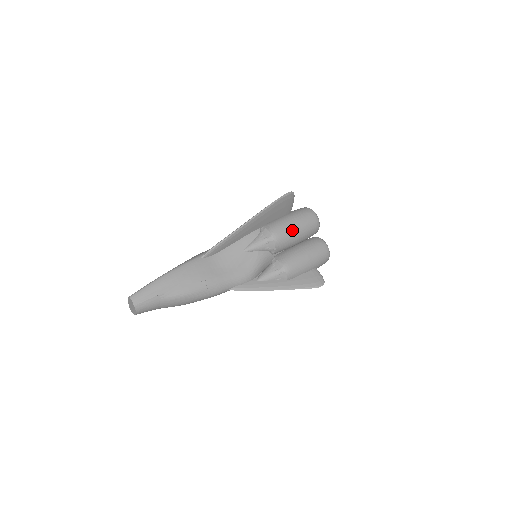
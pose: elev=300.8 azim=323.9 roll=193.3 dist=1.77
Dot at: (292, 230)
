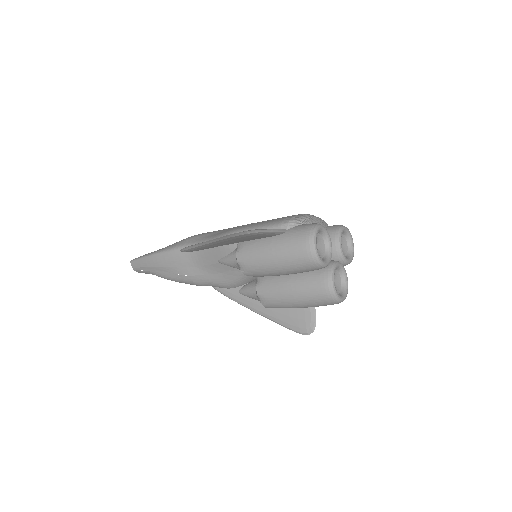
Dot at: (266, 266)
